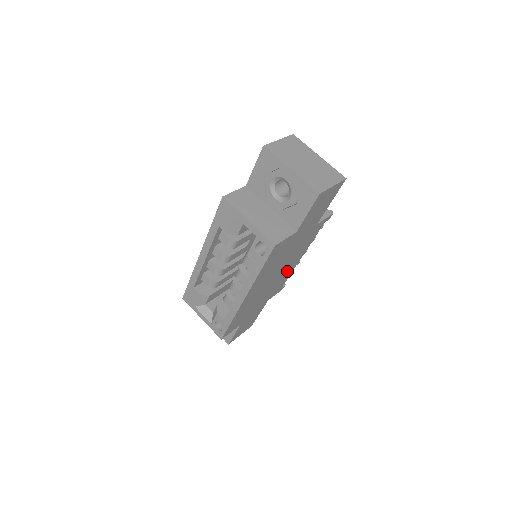
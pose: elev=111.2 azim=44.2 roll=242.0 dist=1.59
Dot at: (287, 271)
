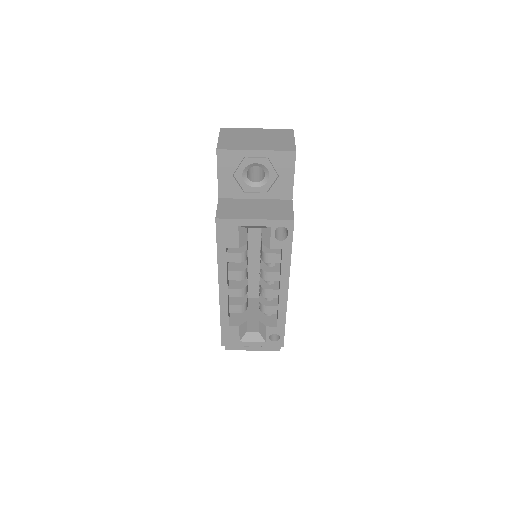
Dot at: occluded
